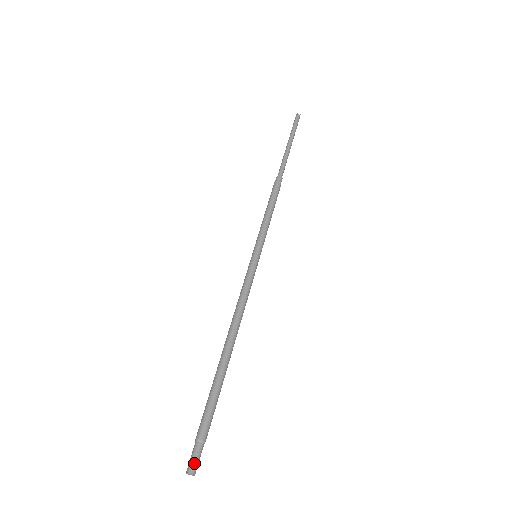
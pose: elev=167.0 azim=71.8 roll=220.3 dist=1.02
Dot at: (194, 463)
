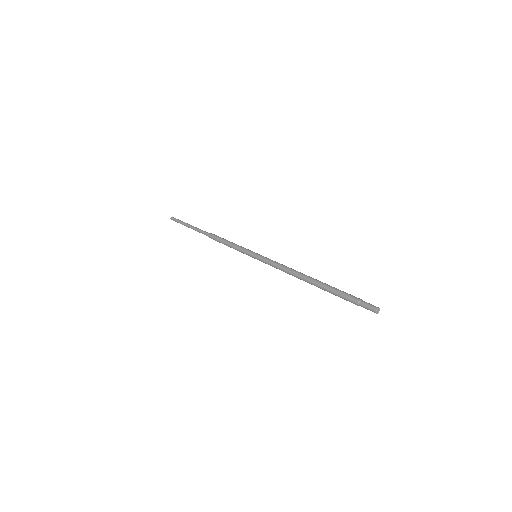
Dot at: (373, 305)
